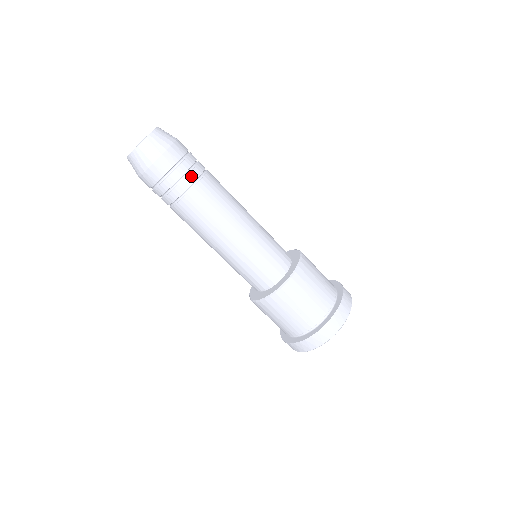
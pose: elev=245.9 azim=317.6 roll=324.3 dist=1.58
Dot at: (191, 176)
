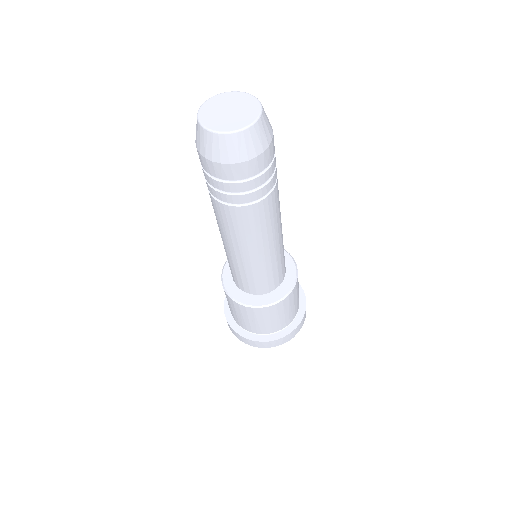
Dot at: (253, 195)
